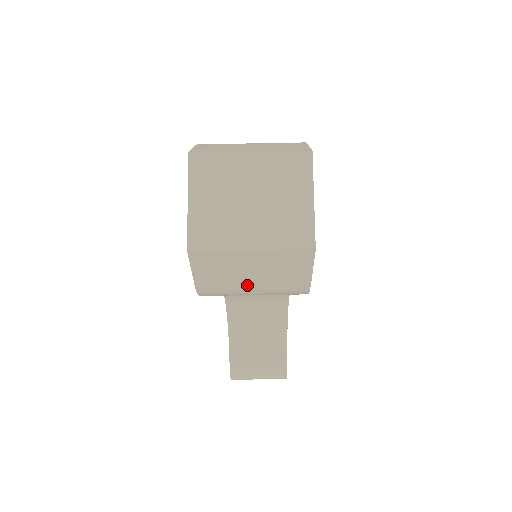
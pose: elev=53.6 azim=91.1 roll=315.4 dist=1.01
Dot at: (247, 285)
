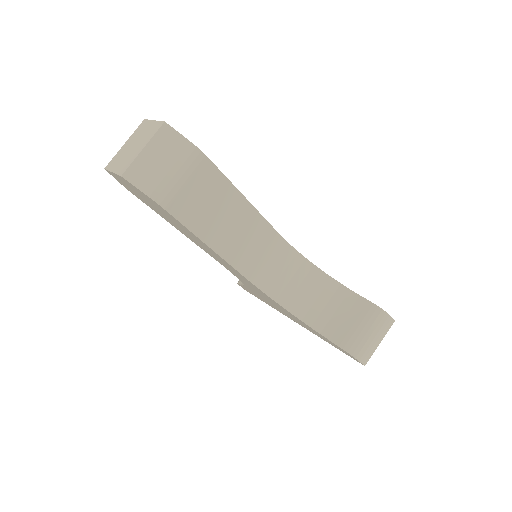
Dot at: (168, 172)
